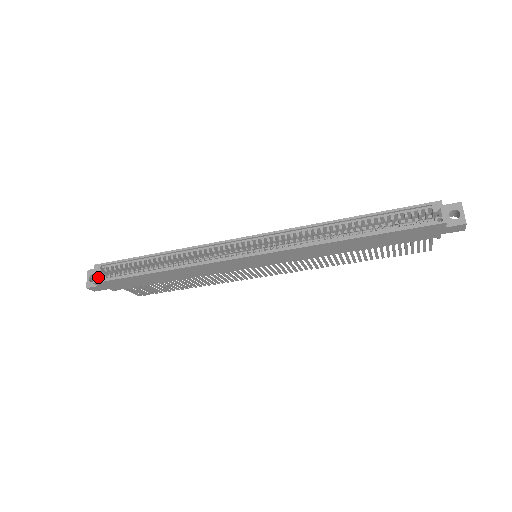
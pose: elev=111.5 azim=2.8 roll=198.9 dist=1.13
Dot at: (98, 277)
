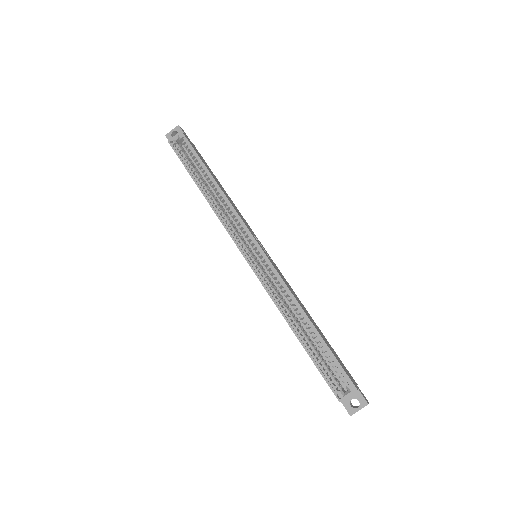
Dot at: (174, 142)
